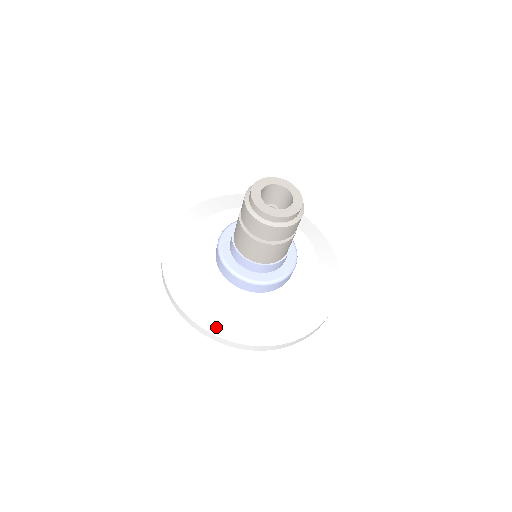
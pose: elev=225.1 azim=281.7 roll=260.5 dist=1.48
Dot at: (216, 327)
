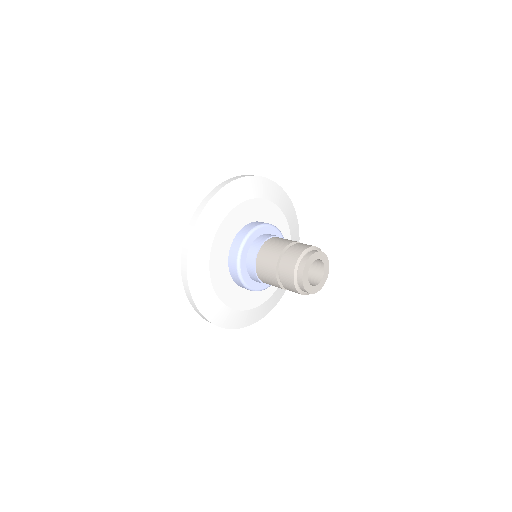
Dot at: (194, 280)
